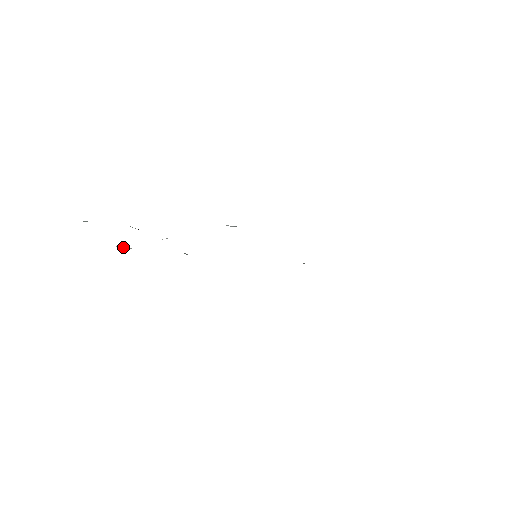
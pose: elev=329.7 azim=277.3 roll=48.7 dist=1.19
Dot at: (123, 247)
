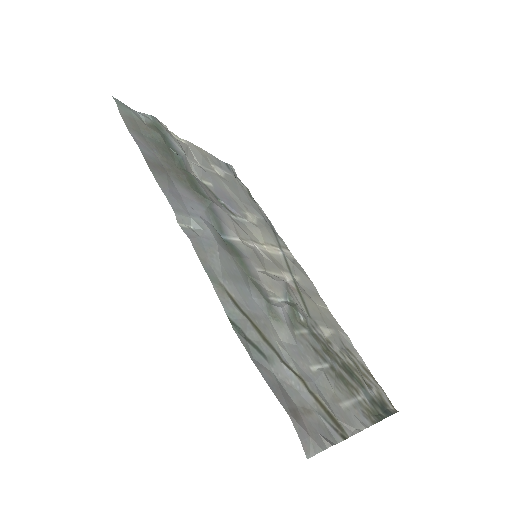
Dot at: (193, 153)
